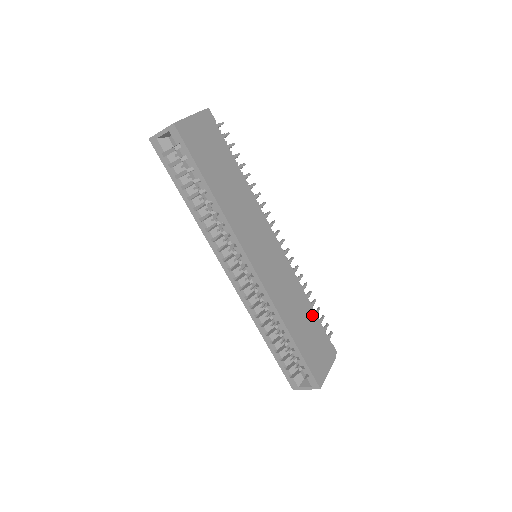
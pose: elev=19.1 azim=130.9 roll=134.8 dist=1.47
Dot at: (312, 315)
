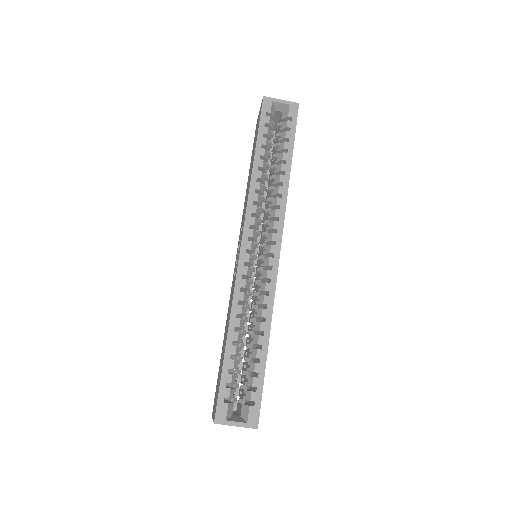
Dot at: occluded
